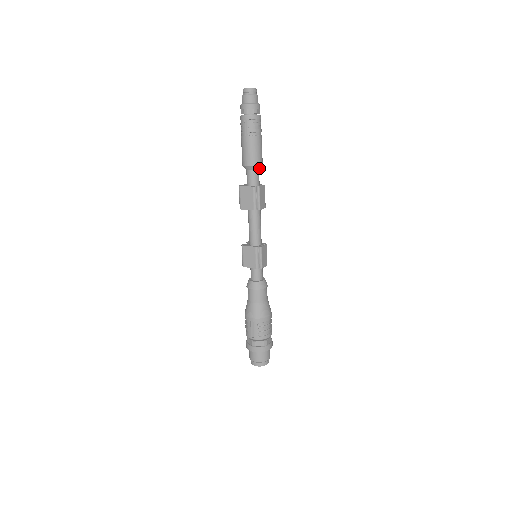
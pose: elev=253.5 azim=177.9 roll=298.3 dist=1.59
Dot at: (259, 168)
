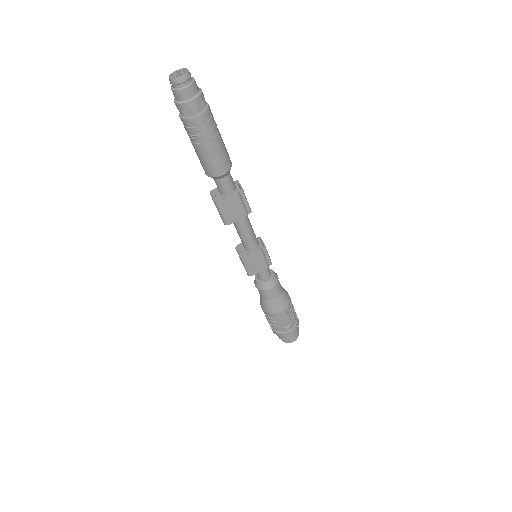
Dot at: occluded
